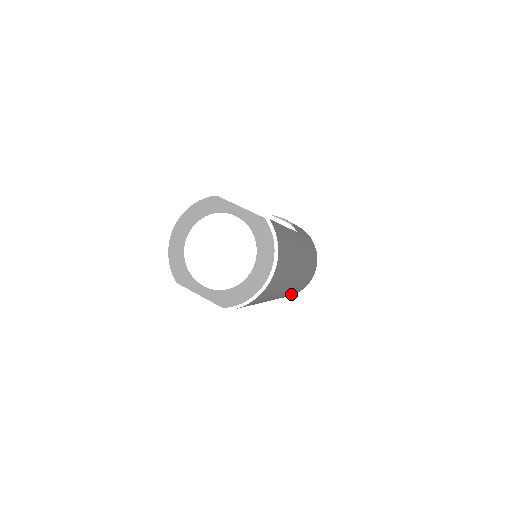
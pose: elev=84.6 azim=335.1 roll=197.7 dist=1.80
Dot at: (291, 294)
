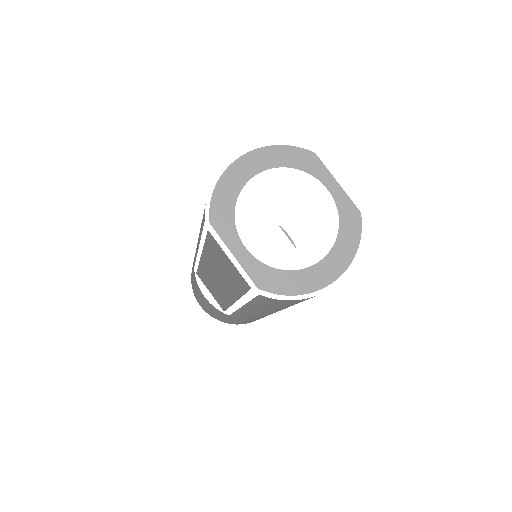
Dot at: occluded
